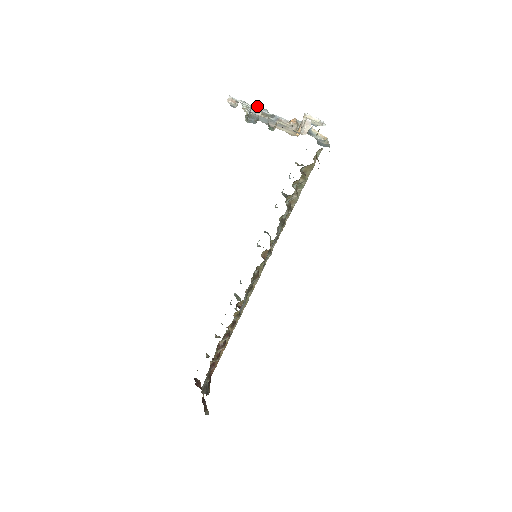
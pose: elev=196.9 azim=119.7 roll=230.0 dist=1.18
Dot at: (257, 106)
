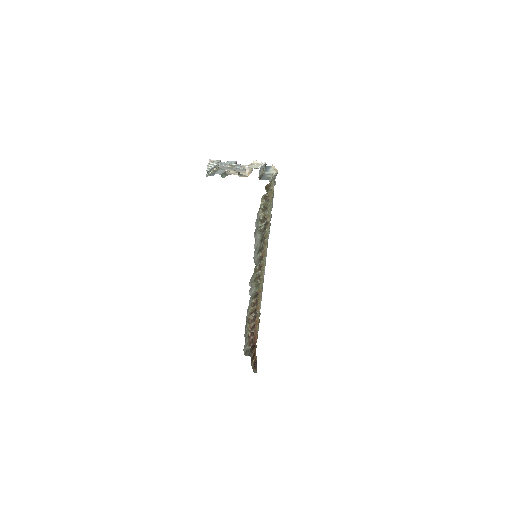
Dot at: (228, 161)
